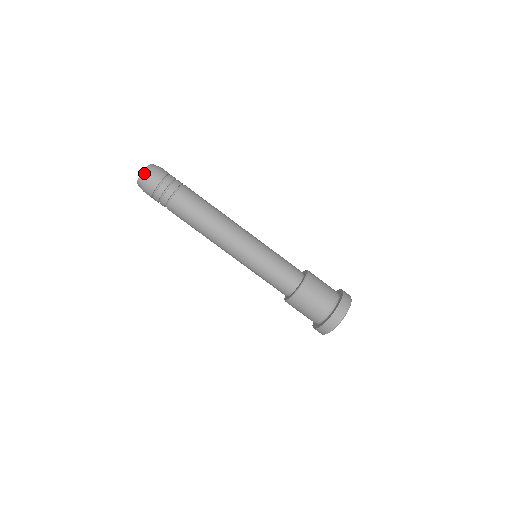
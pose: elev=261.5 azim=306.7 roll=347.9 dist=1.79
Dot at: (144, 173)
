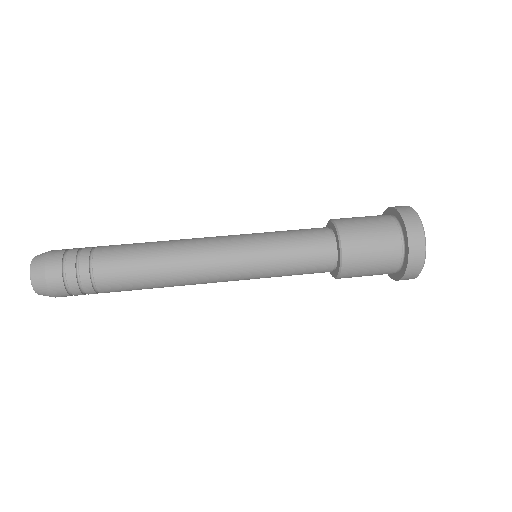
Dot at: (33, 270)
